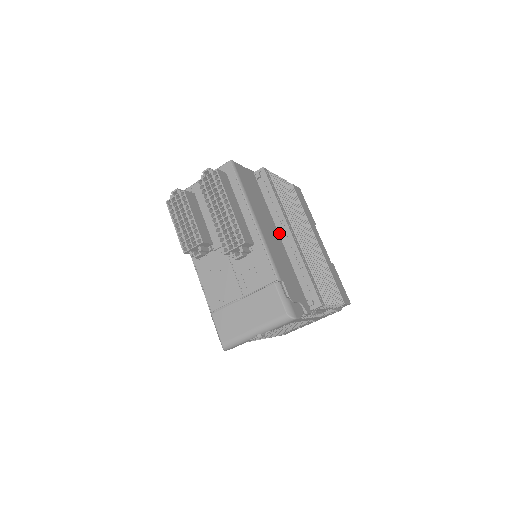
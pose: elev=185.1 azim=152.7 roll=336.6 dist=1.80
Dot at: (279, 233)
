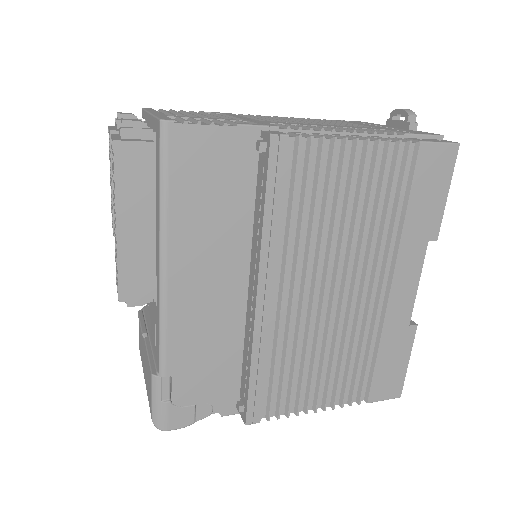
Dot at: (249, 278)
